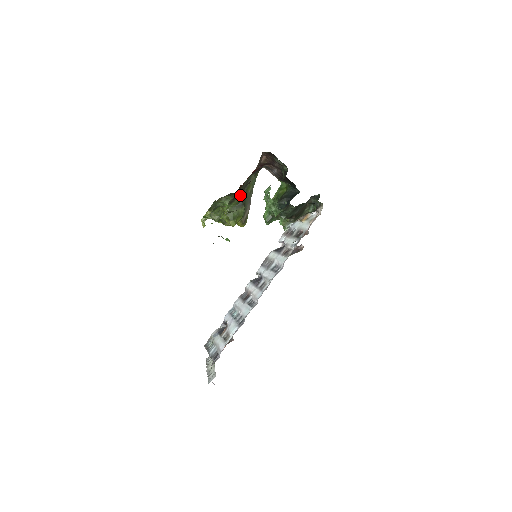
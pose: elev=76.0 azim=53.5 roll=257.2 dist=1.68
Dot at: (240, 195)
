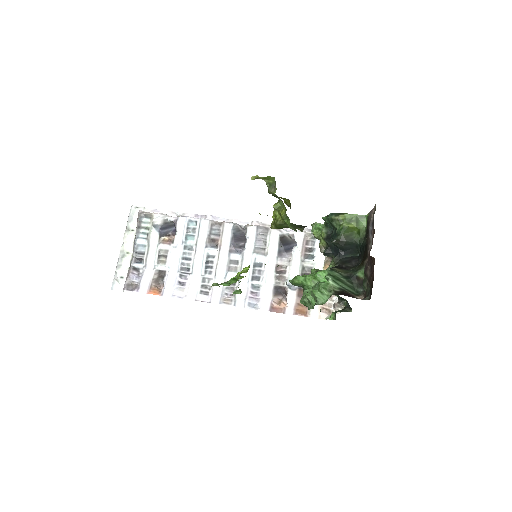
Dot at: occluded
